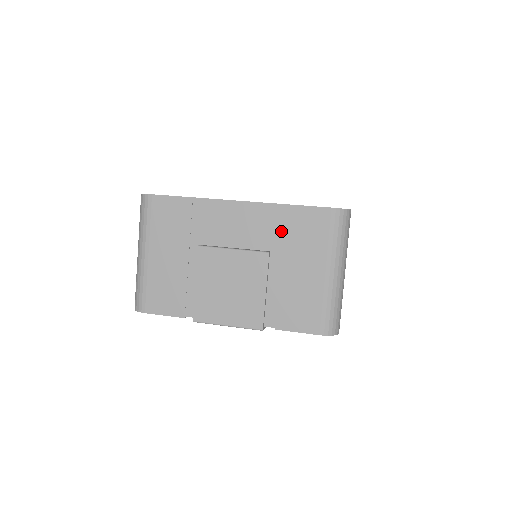
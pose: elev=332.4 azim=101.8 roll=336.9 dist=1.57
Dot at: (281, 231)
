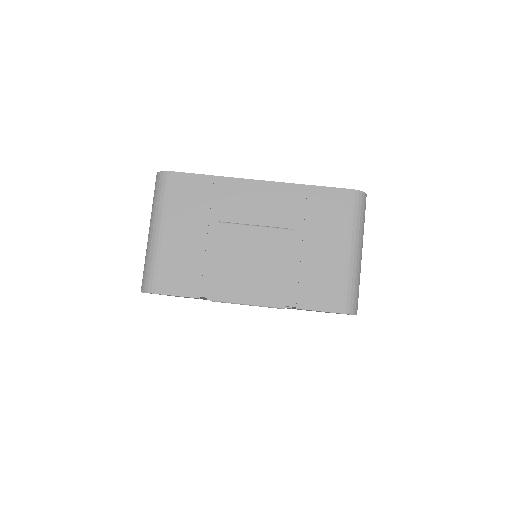
Dot at: (303, 210)
